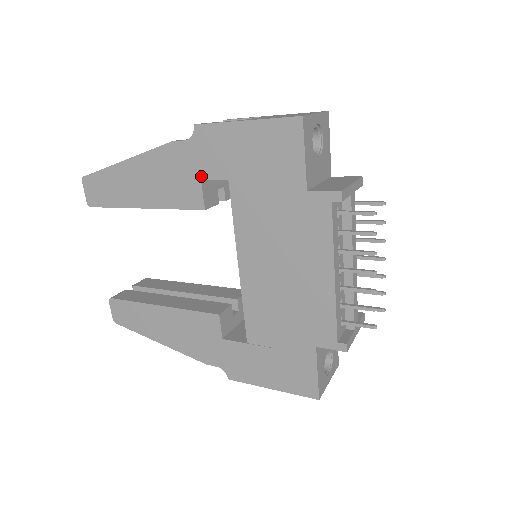
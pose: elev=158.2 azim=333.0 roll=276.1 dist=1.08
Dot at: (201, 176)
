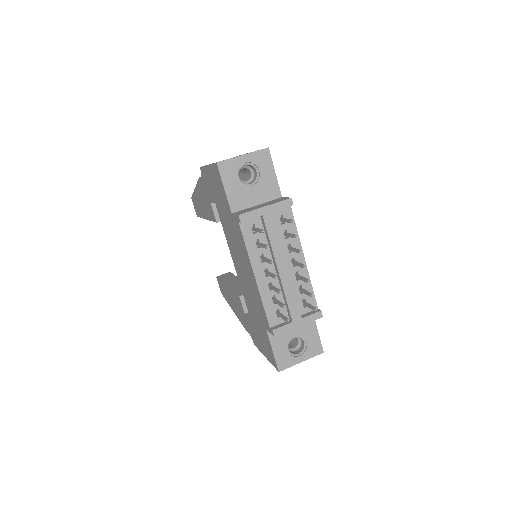
Dot at: (210, 200)
